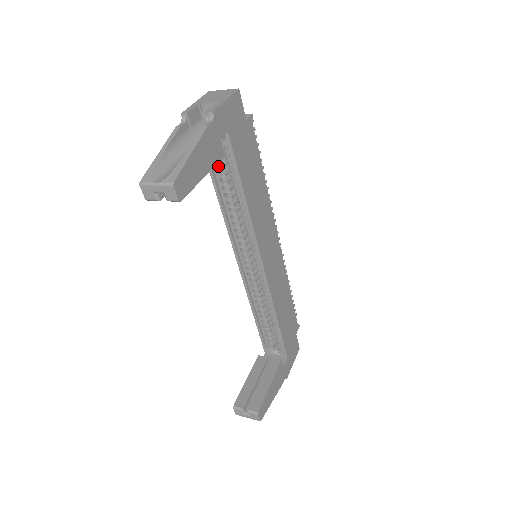
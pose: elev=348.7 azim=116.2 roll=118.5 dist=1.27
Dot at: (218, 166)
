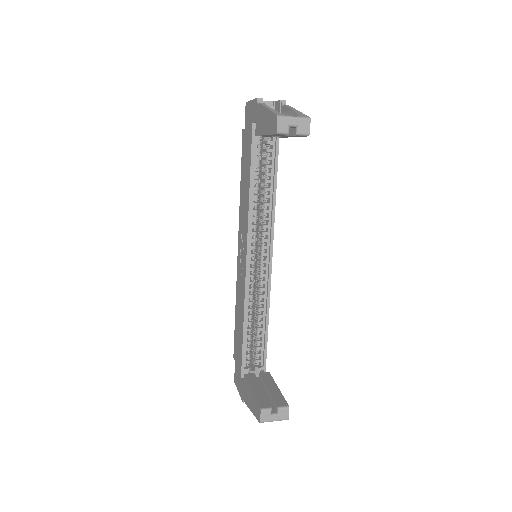
Dot at: (258, 156)
